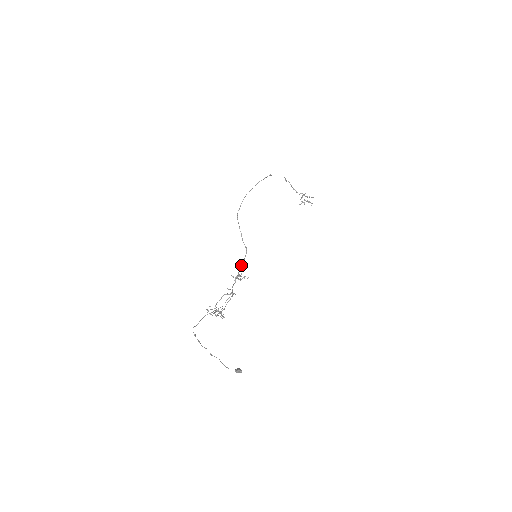
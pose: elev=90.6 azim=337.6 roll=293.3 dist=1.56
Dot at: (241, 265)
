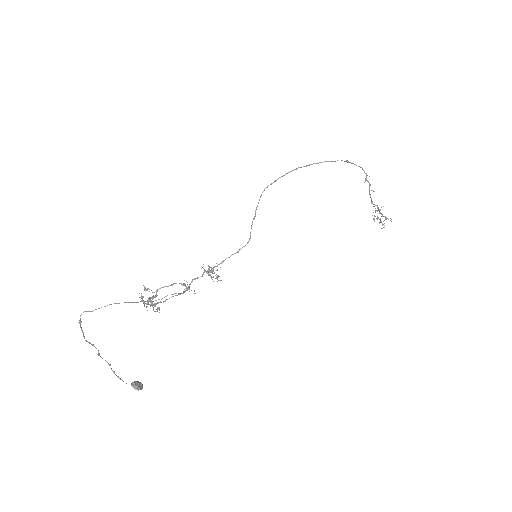
Dot at: occluded
